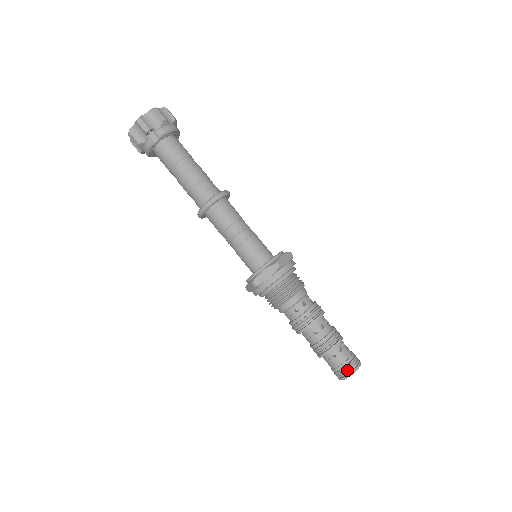
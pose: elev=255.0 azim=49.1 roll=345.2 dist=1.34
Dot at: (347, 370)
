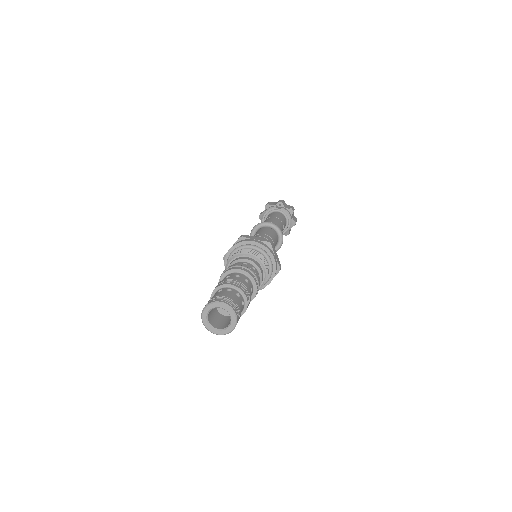
Dot at: (224, 299)
